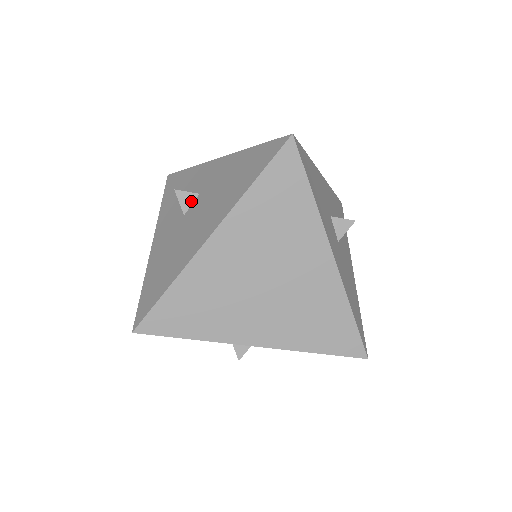
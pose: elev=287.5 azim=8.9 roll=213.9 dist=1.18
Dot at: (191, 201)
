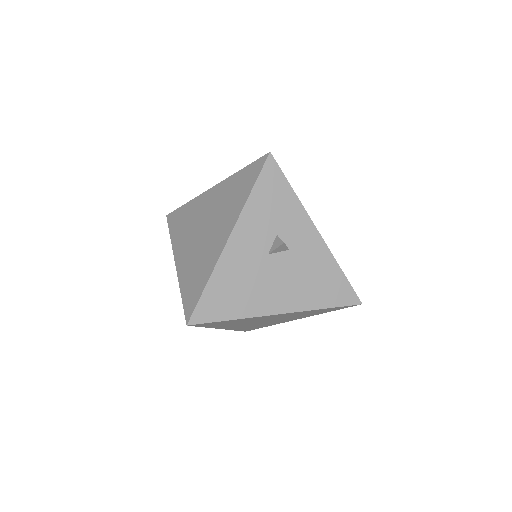
Dot at: (281, 251)
